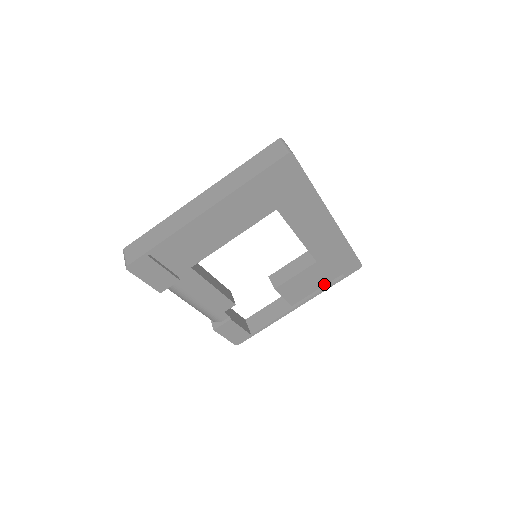
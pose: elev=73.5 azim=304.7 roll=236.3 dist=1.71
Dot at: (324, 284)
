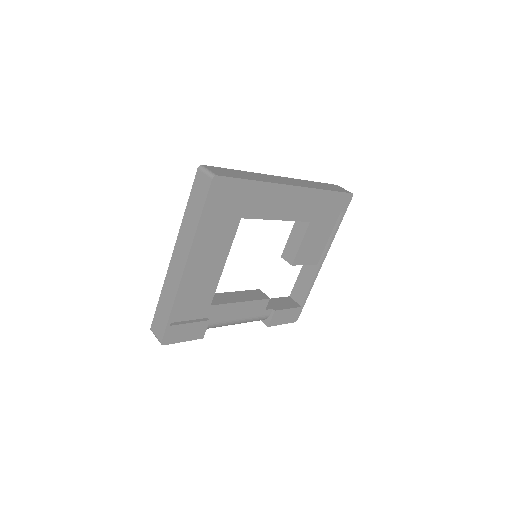
Dot at: (331, 230)
